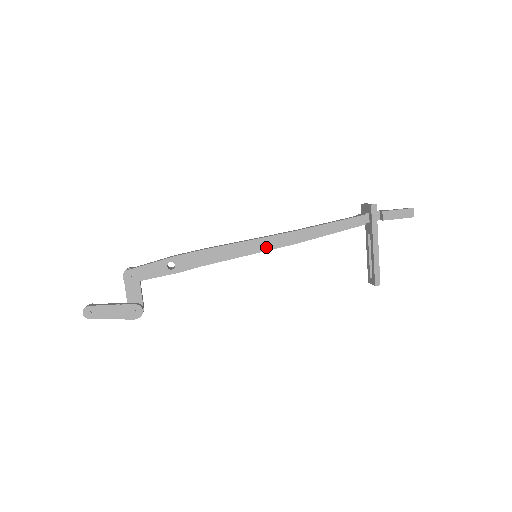
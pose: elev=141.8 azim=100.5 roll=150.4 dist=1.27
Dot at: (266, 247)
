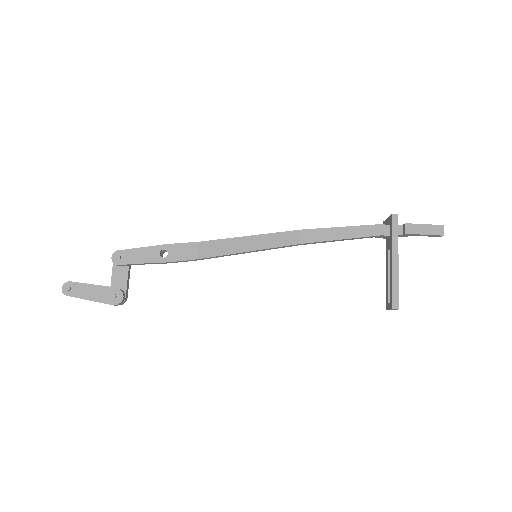
Dot at: (267, 244)
